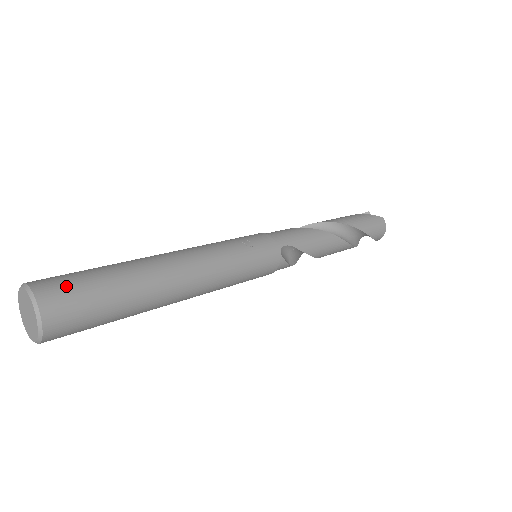
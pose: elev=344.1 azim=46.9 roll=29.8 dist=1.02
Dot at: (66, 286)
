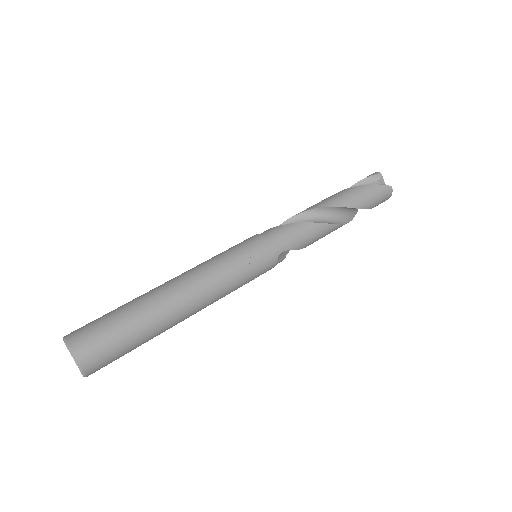
Dot at: (99, 346)
